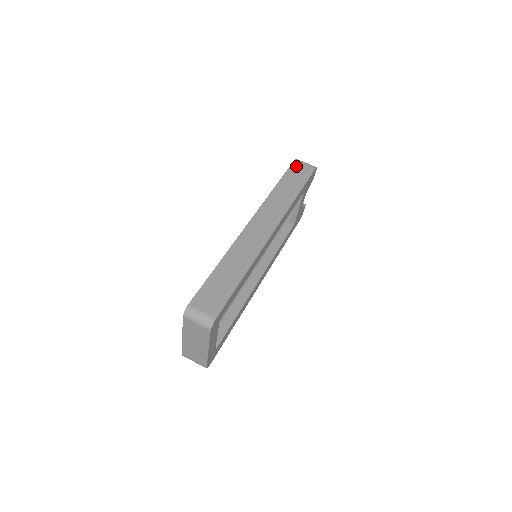
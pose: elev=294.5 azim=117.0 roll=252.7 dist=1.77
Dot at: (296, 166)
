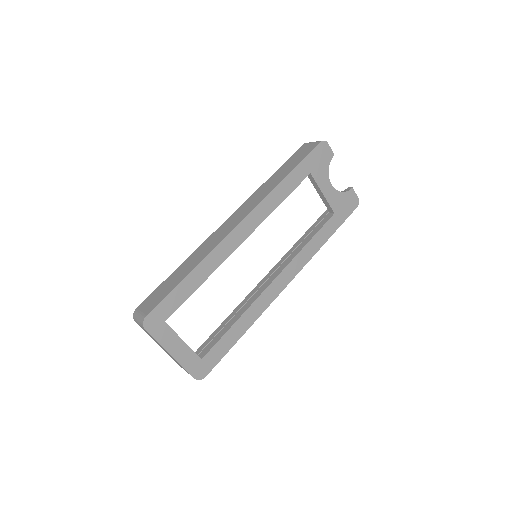
Dot at: (301, 150)
